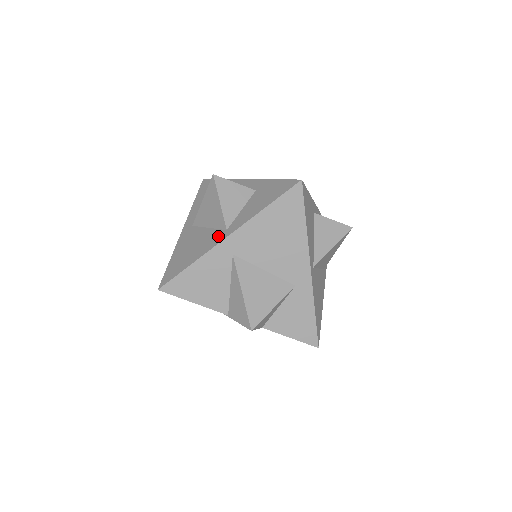
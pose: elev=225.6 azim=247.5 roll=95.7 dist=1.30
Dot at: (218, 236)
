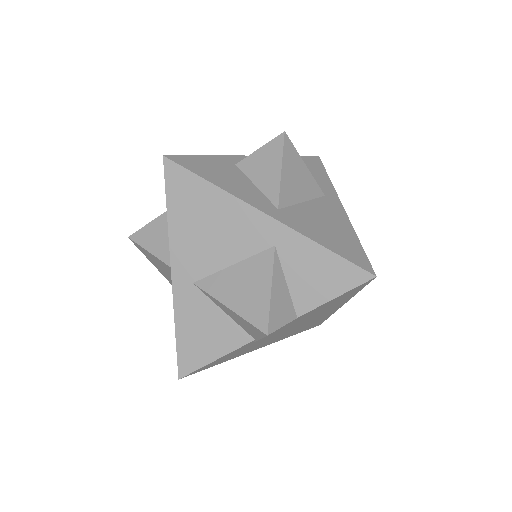
Dot at: occluded
